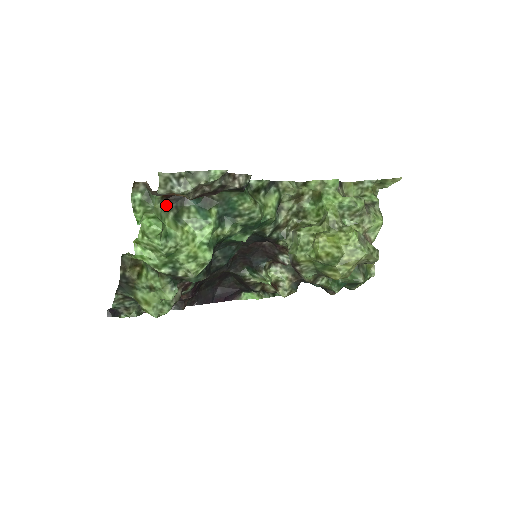
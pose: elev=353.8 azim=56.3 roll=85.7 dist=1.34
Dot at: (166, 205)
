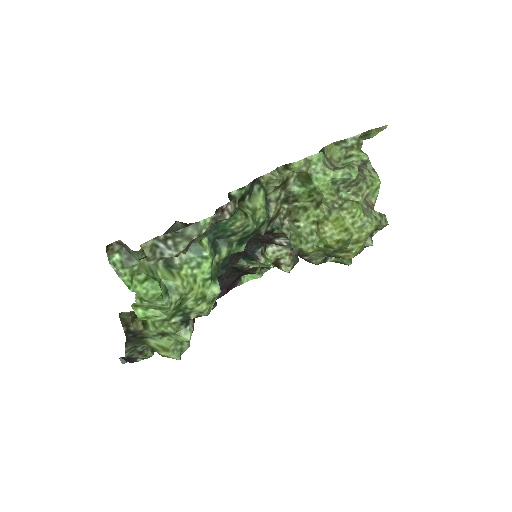
Dot at: occluded
